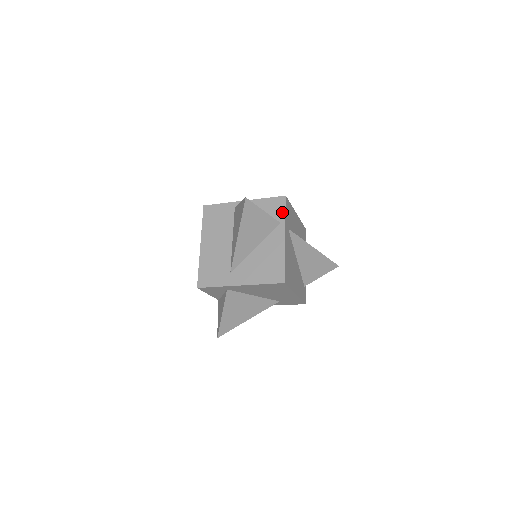
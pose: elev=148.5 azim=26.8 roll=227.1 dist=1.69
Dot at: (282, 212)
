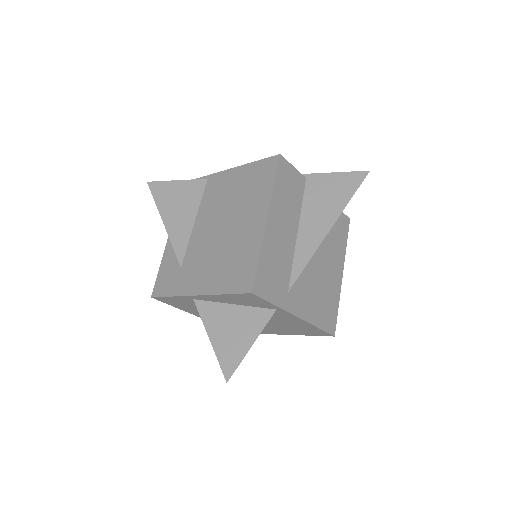
Dot at: (266, 304)
